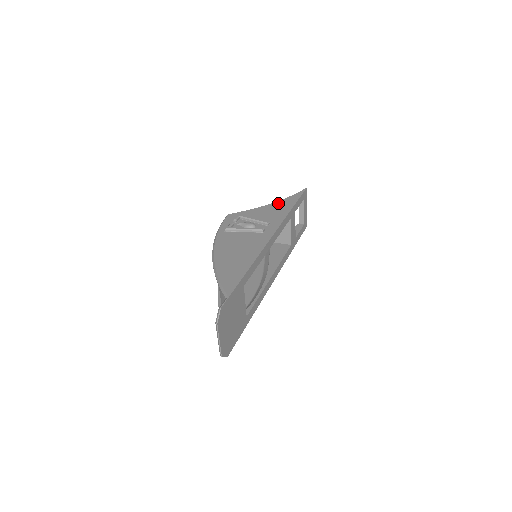
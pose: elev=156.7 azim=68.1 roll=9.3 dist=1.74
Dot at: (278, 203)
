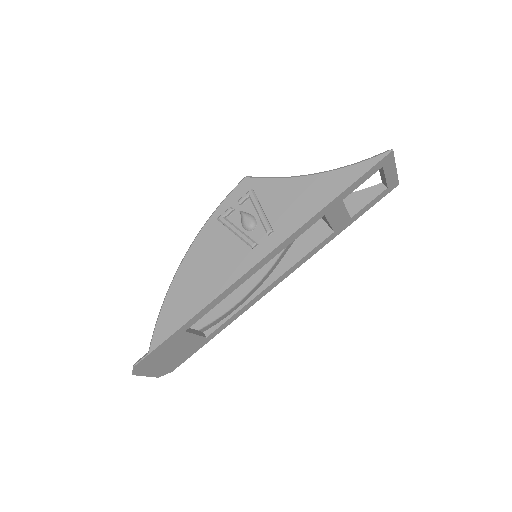
Dot at: (320, 179)
